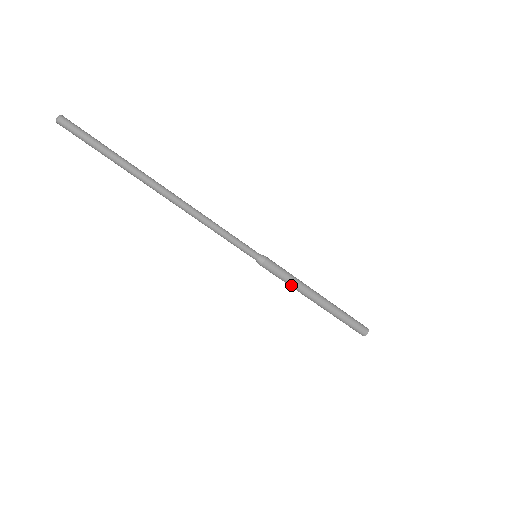
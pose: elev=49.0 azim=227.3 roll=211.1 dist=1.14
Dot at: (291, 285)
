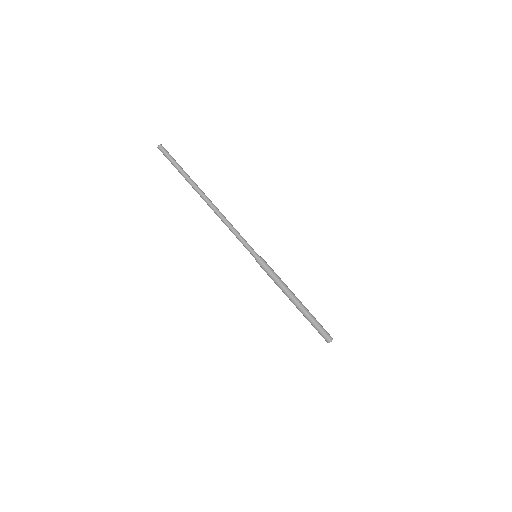
Dot at: (277, 283)
